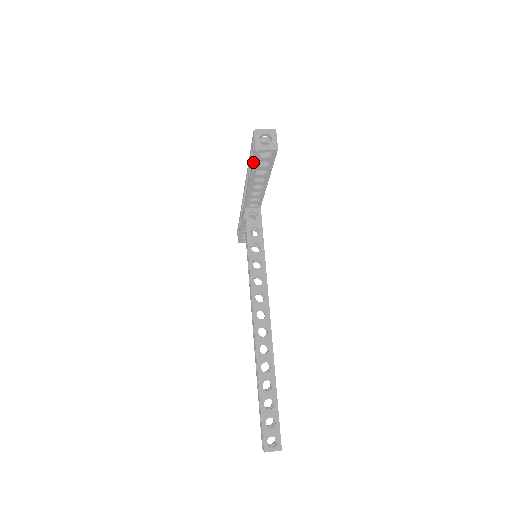
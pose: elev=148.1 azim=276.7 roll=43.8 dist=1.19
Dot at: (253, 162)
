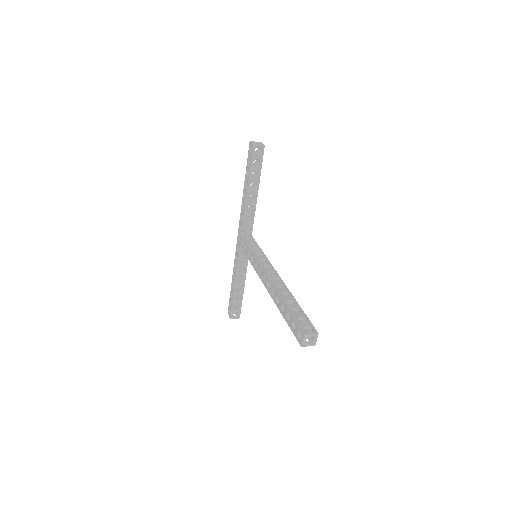
Dot at: (251, 160)
